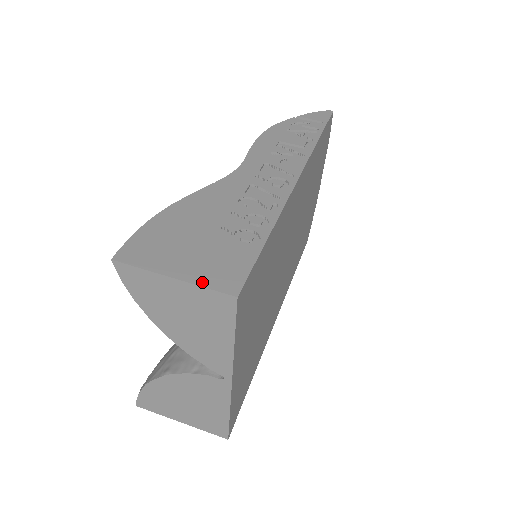
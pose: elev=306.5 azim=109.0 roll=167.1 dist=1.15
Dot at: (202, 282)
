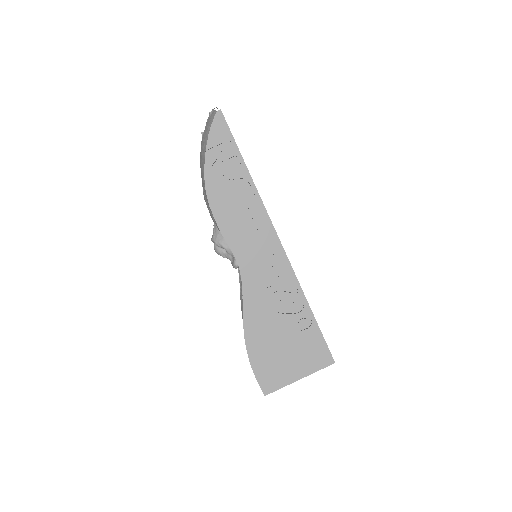
Dot at: (314, 370)
